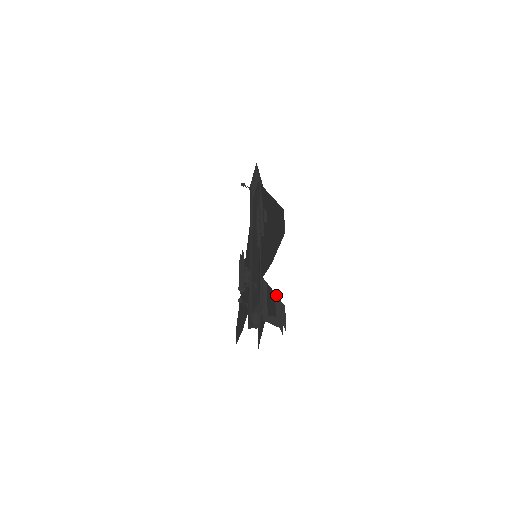
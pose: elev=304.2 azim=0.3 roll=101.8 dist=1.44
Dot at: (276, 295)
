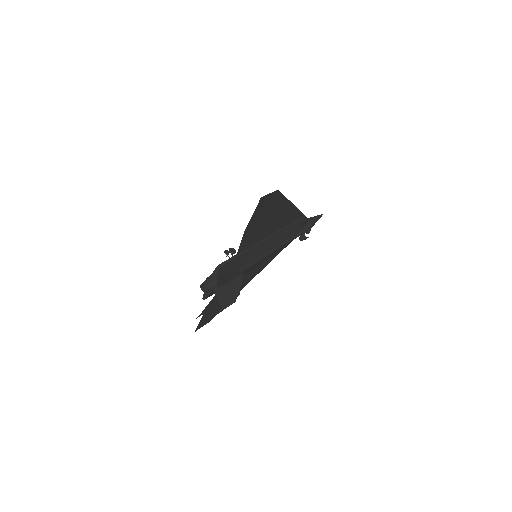
Dot at: occluded
